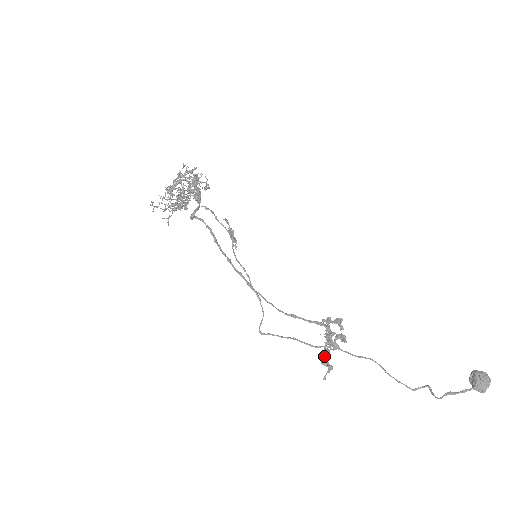
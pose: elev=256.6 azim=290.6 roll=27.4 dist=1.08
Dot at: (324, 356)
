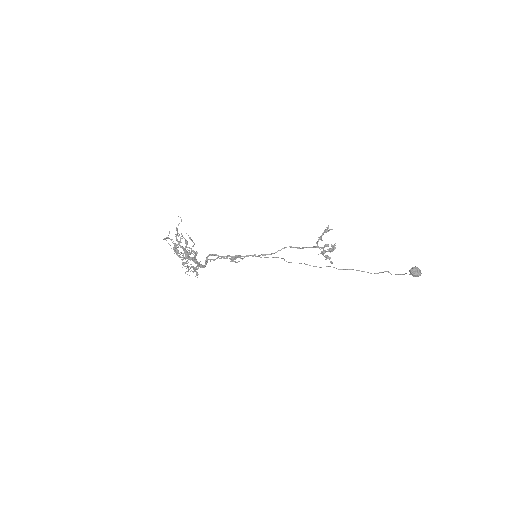
Dot at: (326, 256)
